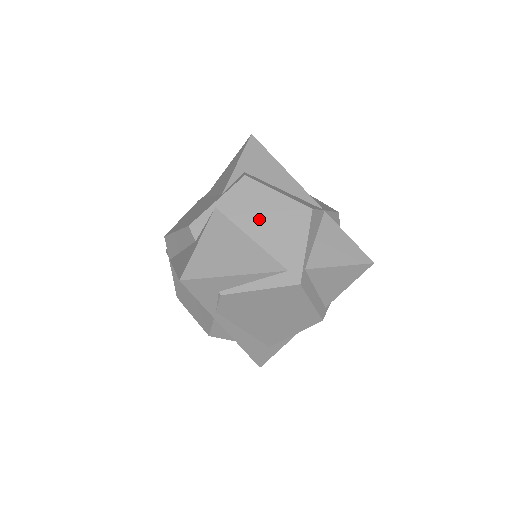
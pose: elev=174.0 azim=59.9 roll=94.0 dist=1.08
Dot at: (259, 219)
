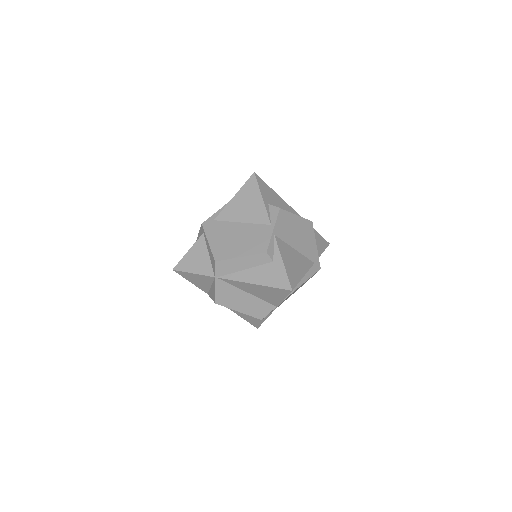
Dot at: (295, 236)
